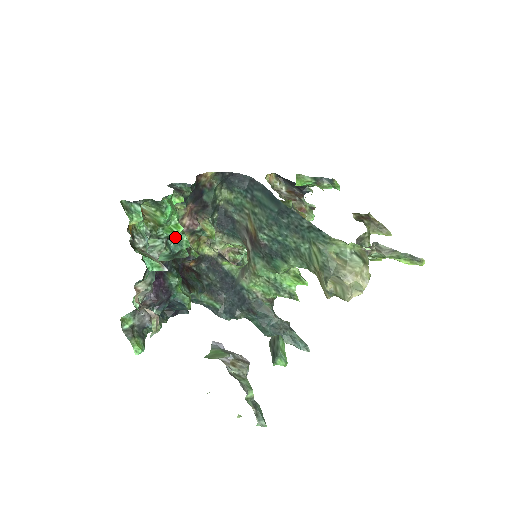
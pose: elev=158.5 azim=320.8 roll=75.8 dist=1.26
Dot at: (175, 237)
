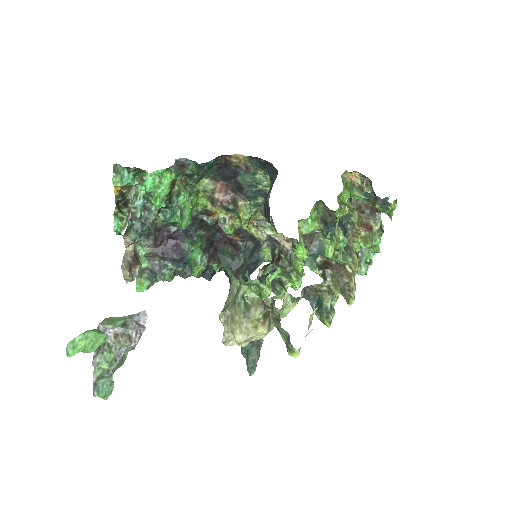
Dot at: (173, 208)
